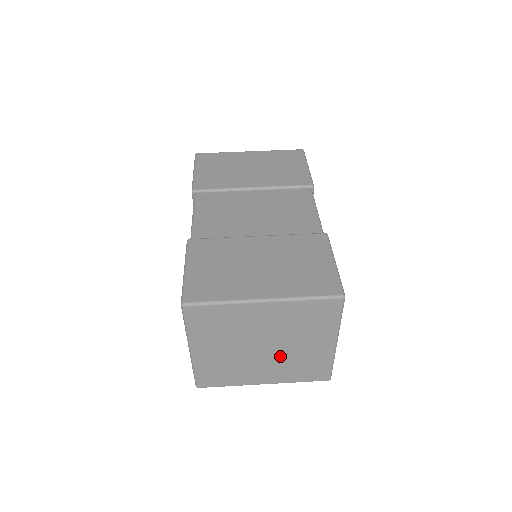
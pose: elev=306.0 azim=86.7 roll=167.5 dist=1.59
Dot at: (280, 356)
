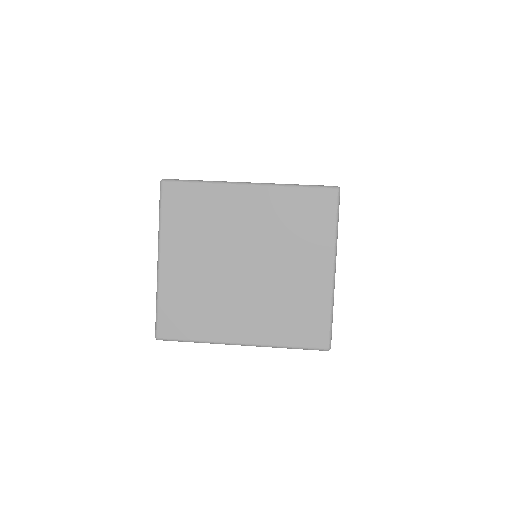
Dot at: (264, 286)
